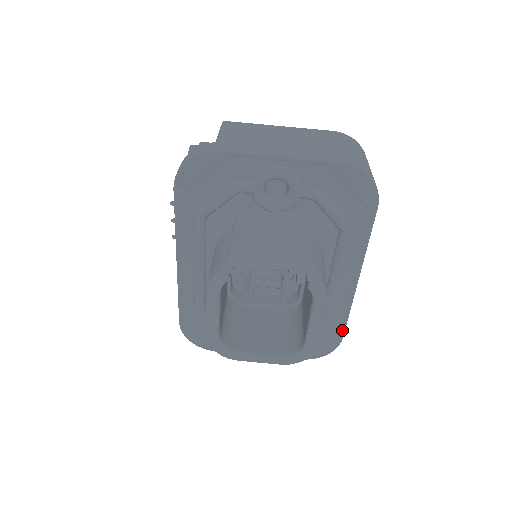
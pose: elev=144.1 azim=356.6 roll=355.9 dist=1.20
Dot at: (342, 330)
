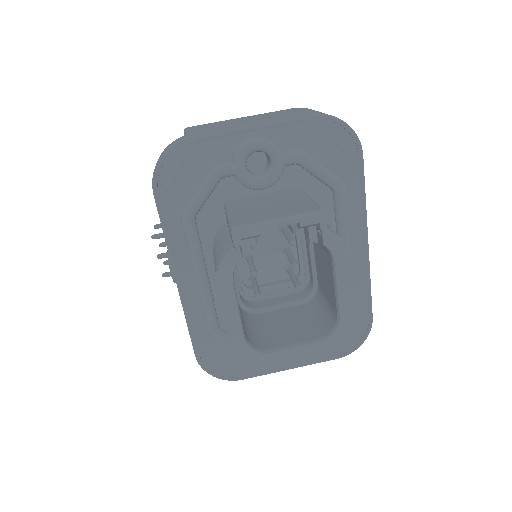
Dot at: (369, 308)
